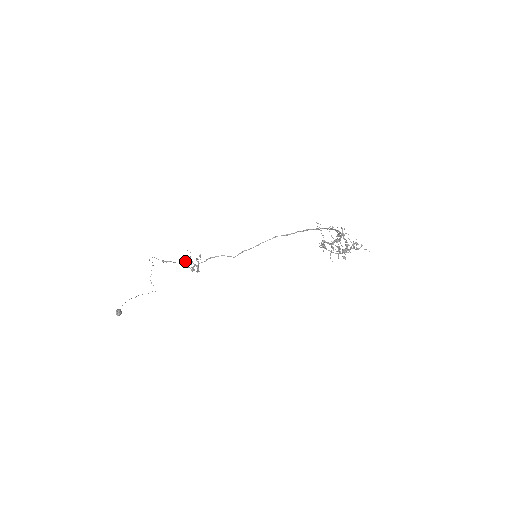
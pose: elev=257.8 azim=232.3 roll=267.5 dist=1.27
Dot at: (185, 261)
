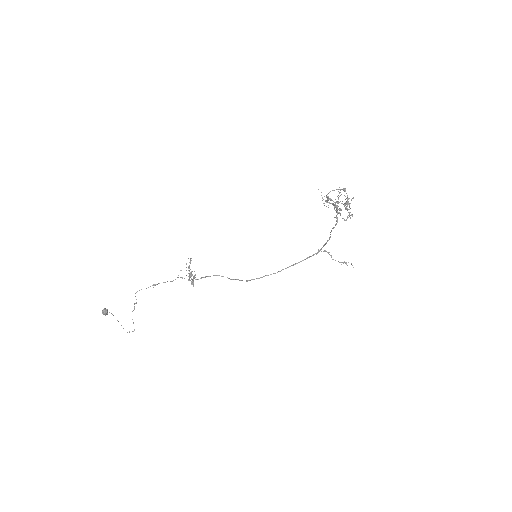
Dot at: (180, 277)
